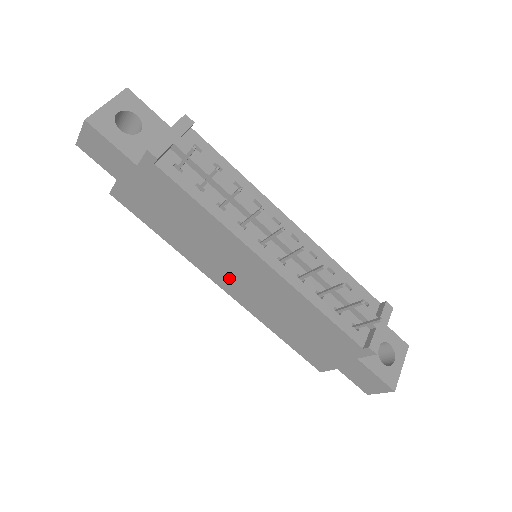
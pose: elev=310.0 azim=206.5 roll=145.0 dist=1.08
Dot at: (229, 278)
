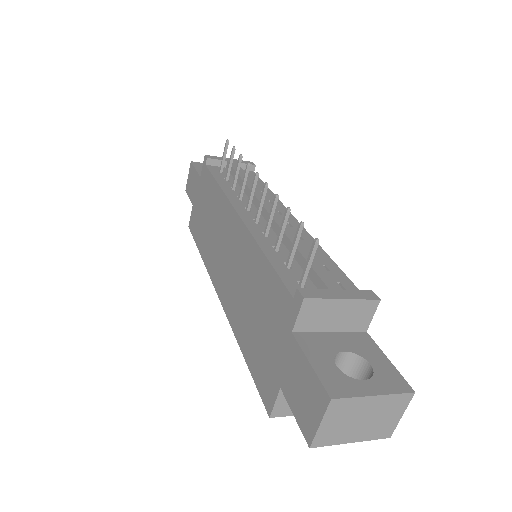
Dot at: (222, 270)
